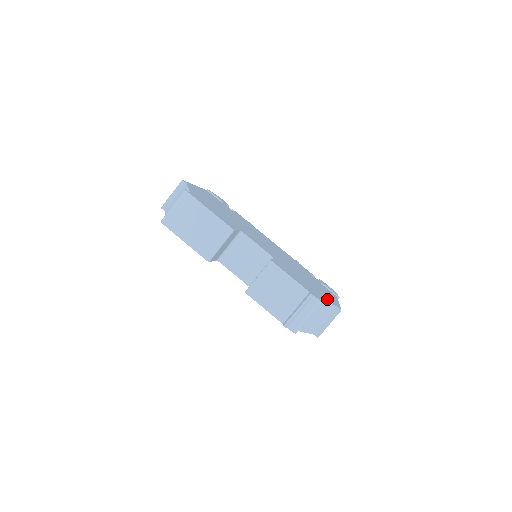
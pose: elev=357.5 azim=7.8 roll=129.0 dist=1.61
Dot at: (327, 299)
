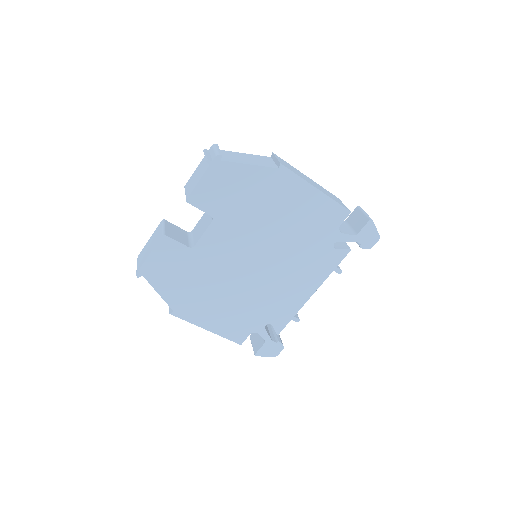
Dot at: occluded
